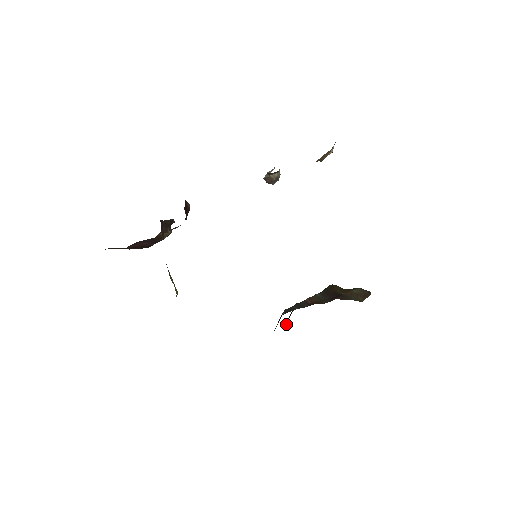
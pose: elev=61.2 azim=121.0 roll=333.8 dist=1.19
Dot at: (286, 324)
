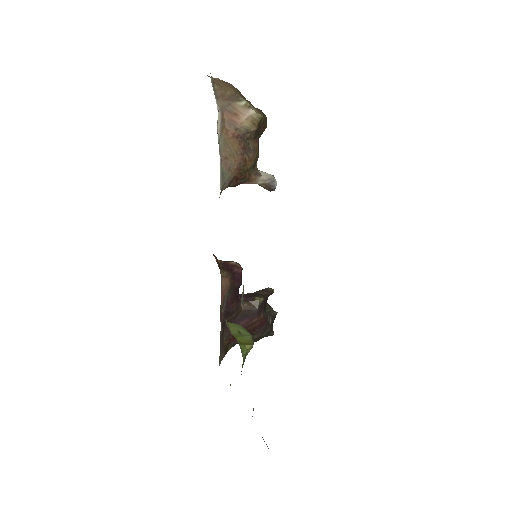
Dot at: occluded
